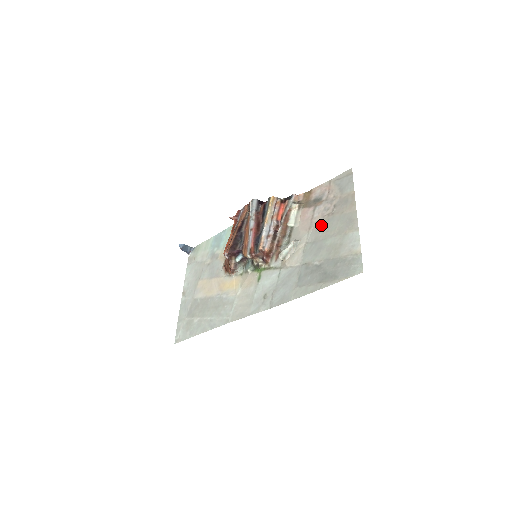
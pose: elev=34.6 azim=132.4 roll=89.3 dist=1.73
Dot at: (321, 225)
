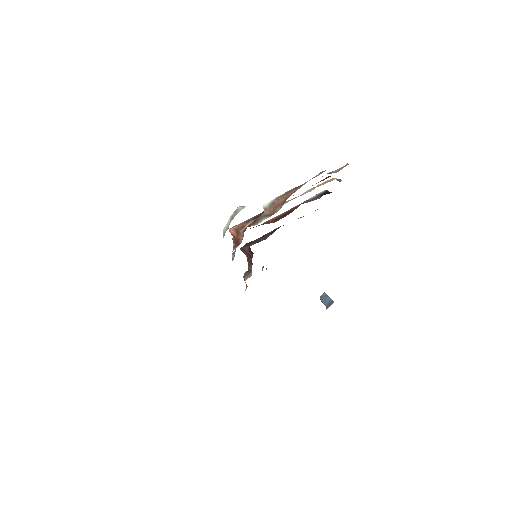
Dot at: occluded
